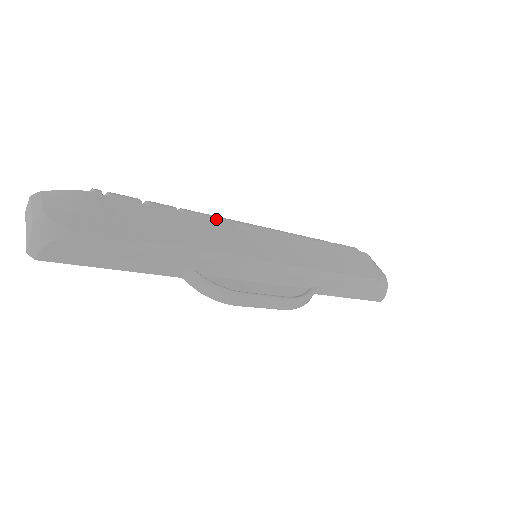
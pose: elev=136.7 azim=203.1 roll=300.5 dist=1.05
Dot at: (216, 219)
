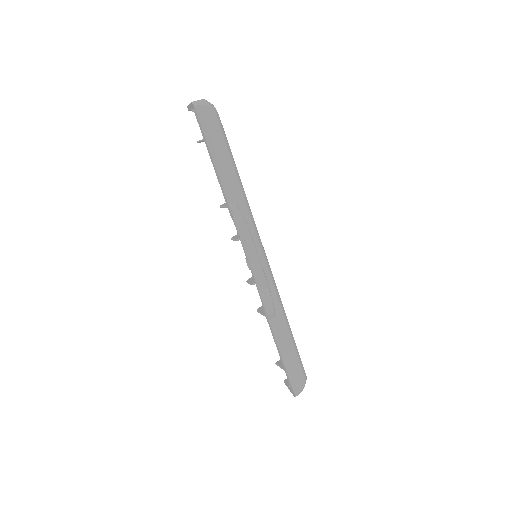
Dot at: occluded
